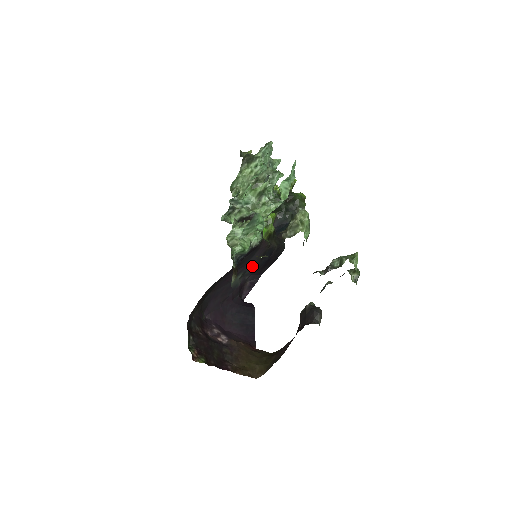
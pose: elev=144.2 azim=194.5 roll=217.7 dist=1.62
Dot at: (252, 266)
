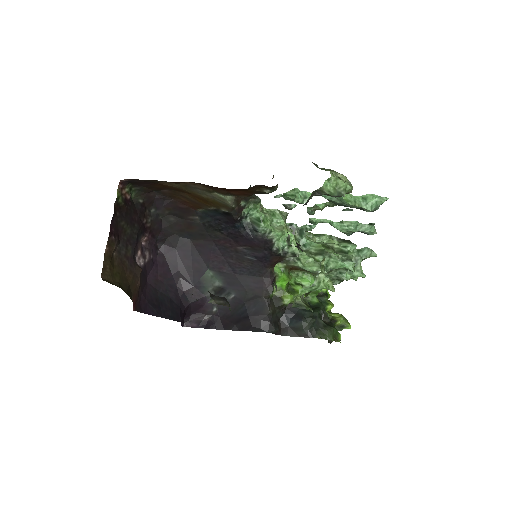
Dot at: (234, 294)
